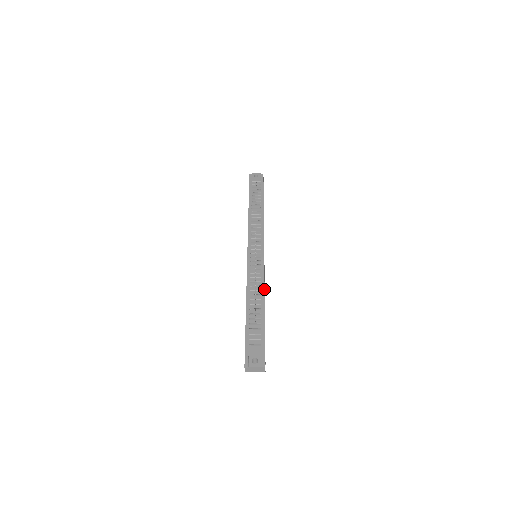
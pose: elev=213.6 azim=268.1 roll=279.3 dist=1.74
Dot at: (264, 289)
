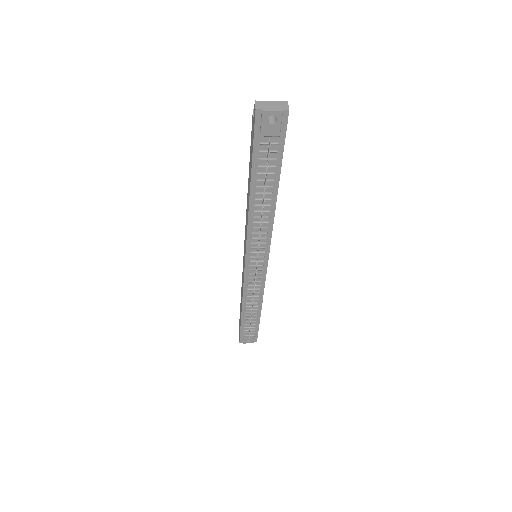
Dot at: occluded
